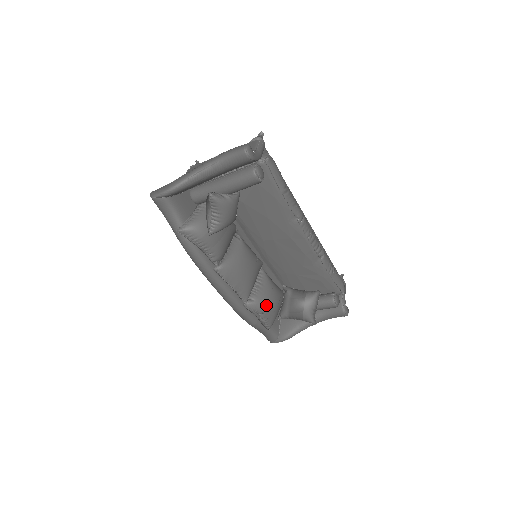
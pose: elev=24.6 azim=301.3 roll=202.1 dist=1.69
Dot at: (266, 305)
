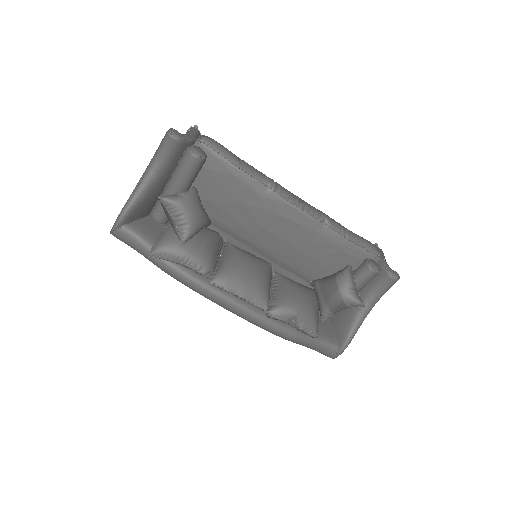
Dot at: (293, 305)
